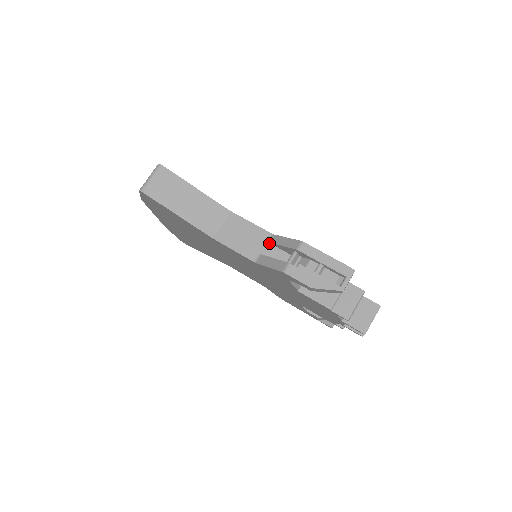
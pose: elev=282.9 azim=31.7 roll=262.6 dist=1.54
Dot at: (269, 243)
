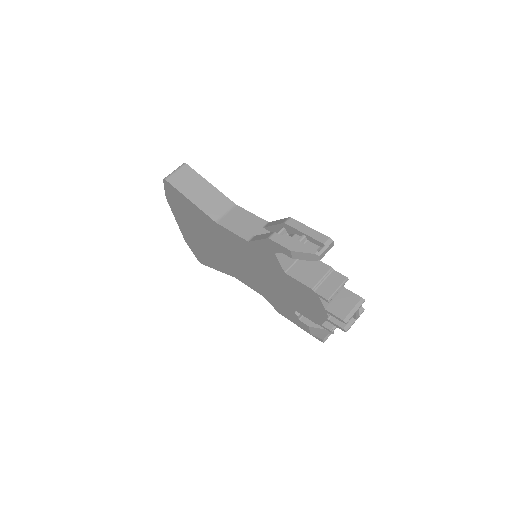
Dot at: (264, 228)
